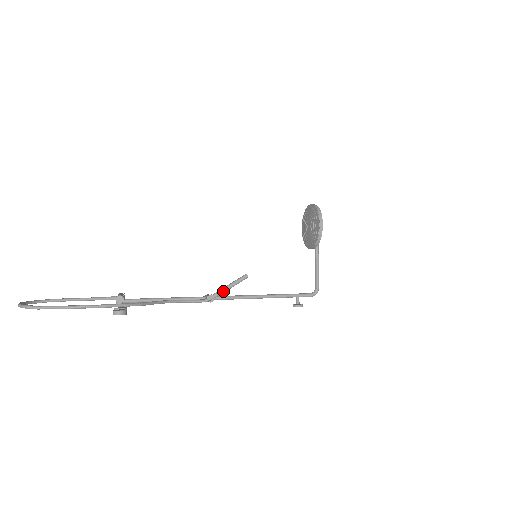
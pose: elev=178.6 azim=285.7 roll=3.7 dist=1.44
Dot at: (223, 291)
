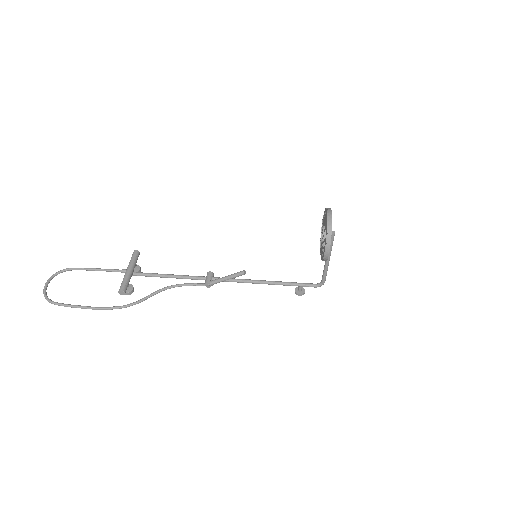
Dot at: occluded
